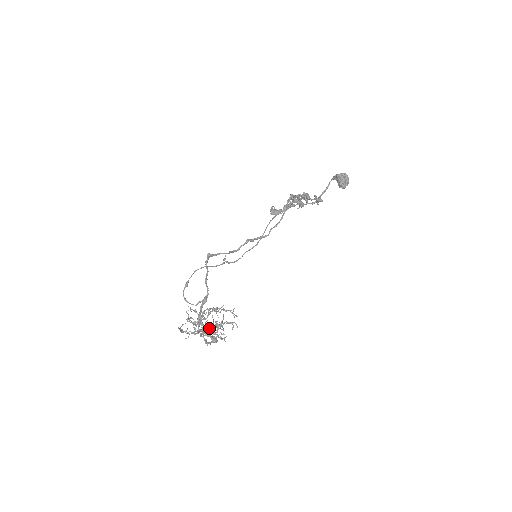
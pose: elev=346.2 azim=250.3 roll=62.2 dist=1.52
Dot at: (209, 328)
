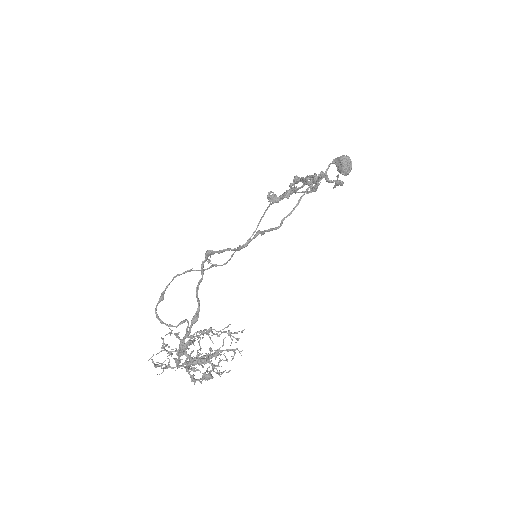
Dot at: (204, 359)
